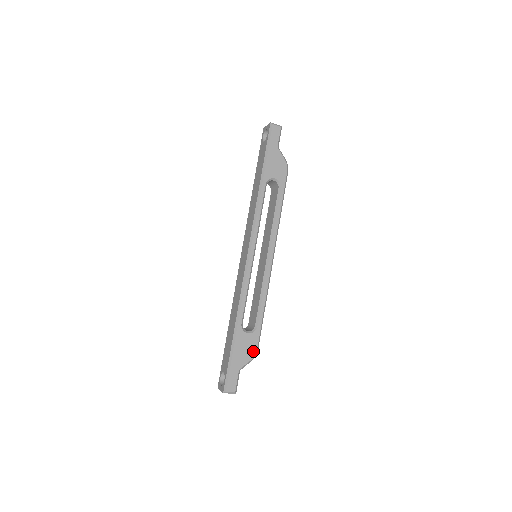
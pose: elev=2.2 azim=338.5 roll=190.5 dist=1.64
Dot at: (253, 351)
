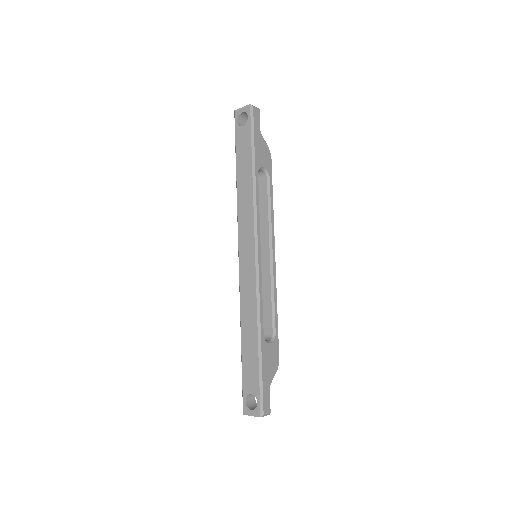
Dot at: (276, 361)
